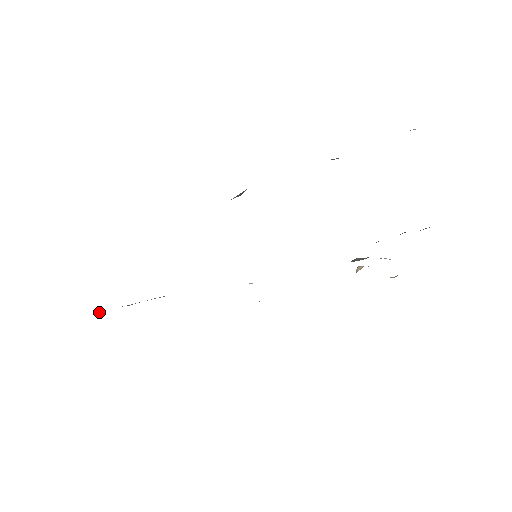
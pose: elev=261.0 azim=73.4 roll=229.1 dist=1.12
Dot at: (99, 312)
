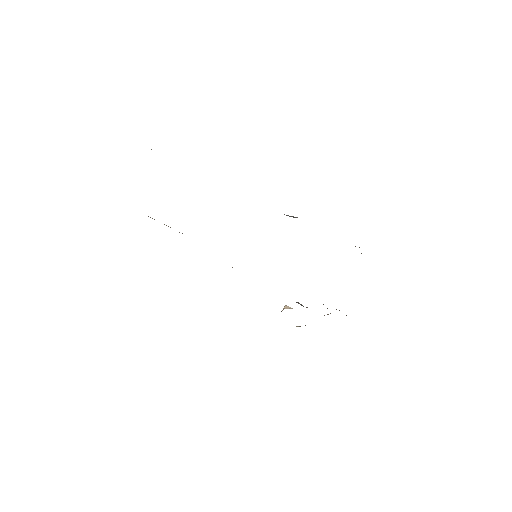
Dot at: occluded
